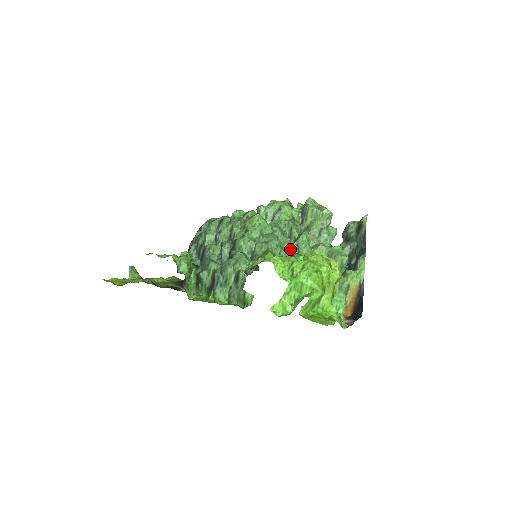
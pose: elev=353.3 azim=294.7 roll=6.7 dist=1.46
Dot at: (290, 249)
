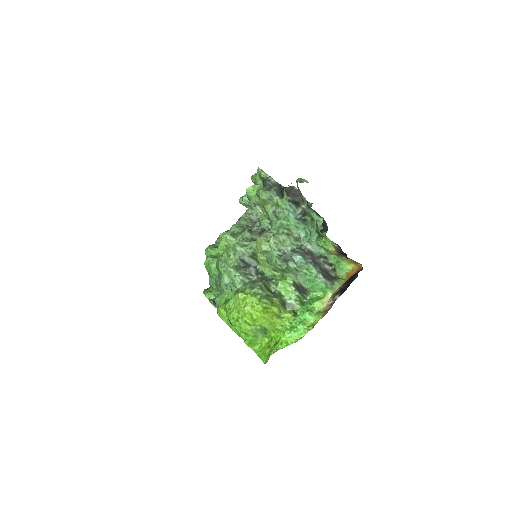
Dot at: occluded
